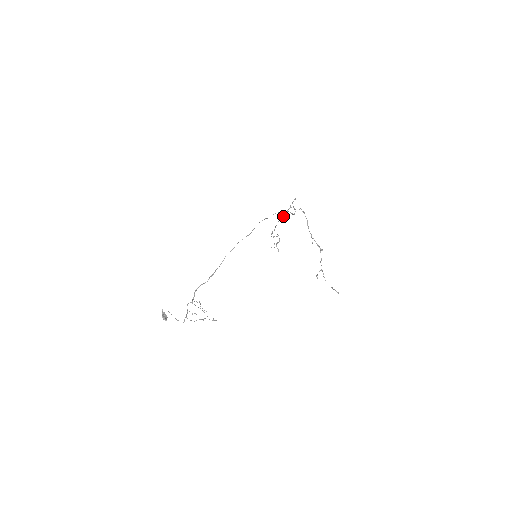
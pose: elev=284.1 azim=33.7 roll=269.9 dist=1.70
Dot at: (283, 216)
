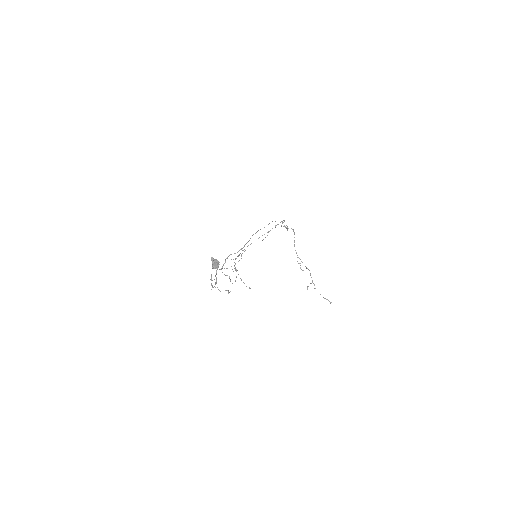
Dot at: occluded
